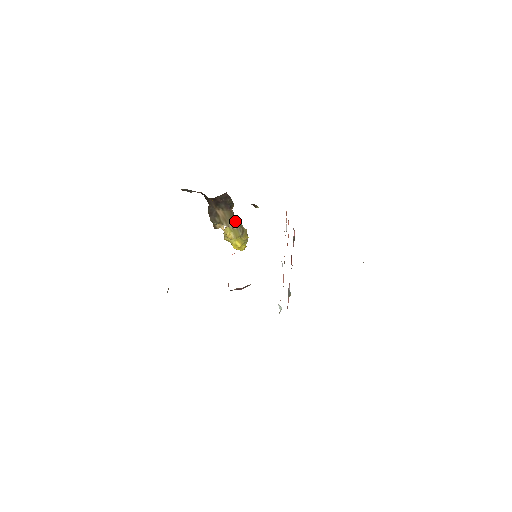
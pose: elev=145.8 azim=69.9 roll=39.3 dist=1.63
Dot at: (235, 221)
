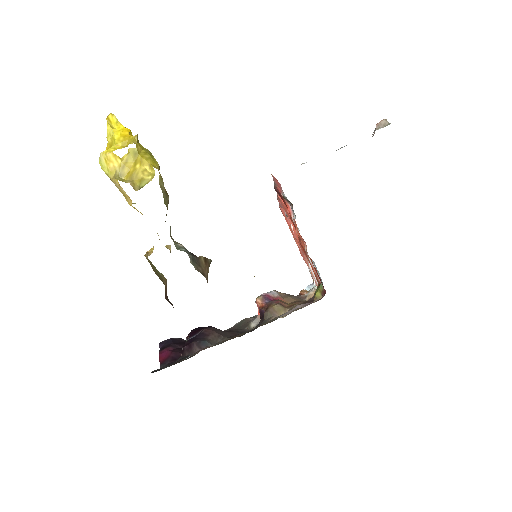
Dot at: (208, 266)
